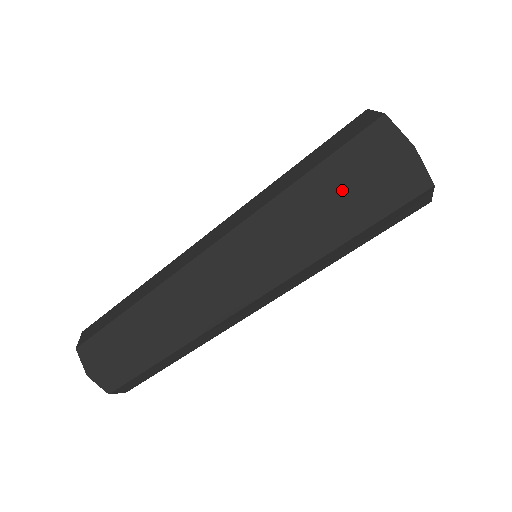
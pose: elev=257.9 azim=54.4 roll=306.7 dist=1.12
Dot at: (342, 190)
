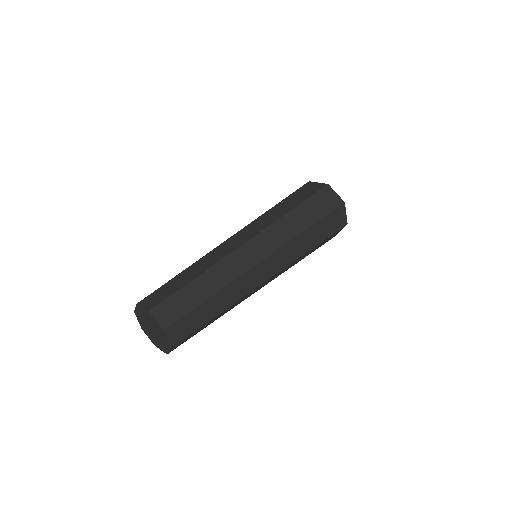
Dot at: (299, 202)
